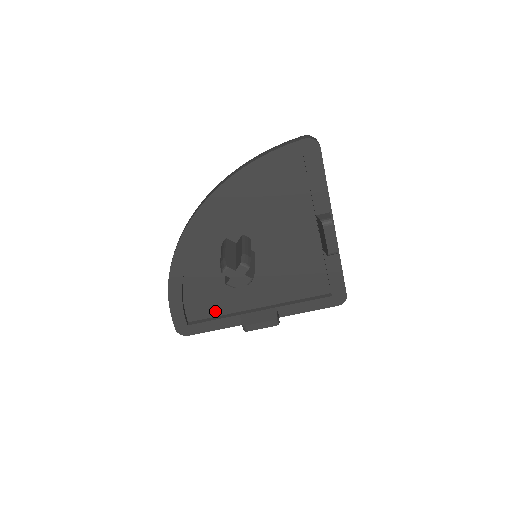
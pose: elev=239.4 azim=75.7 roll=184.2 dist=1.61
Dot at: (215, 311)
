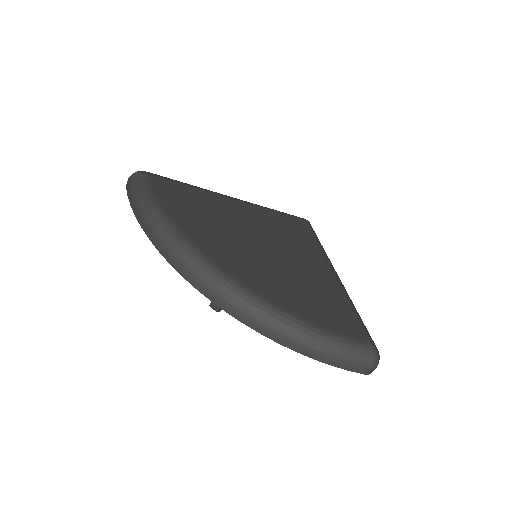
Dot at: occluded
